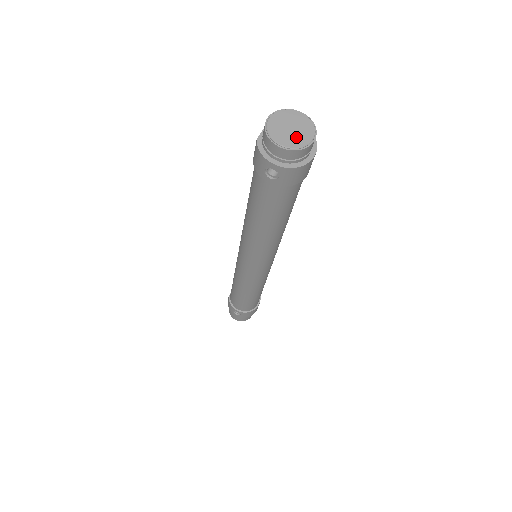
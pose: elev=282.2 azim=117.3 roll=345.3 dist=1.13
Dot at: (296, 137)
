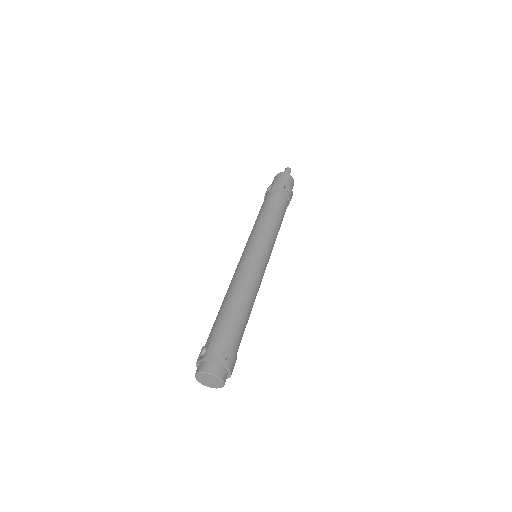
Dot at: (211, 385)
